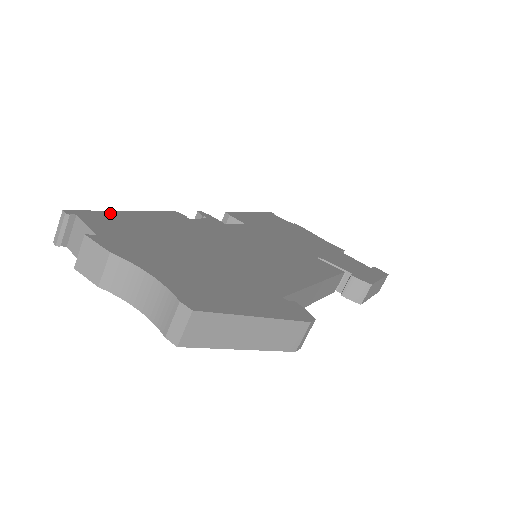
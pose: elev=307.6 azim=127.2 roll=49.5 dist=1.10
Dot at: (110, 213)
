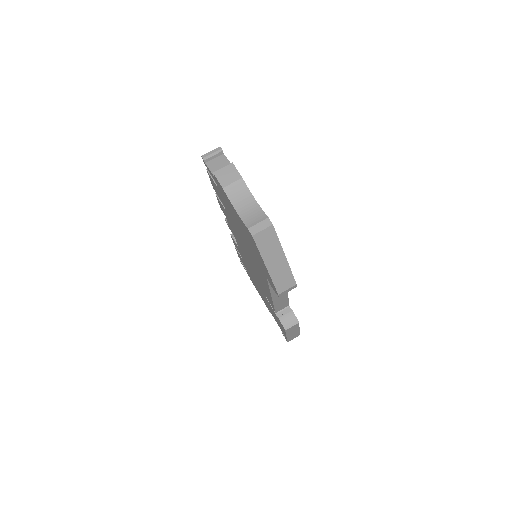
Dot at: occluded
